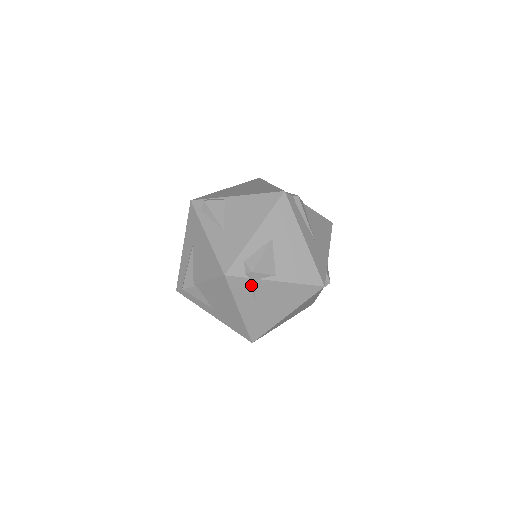
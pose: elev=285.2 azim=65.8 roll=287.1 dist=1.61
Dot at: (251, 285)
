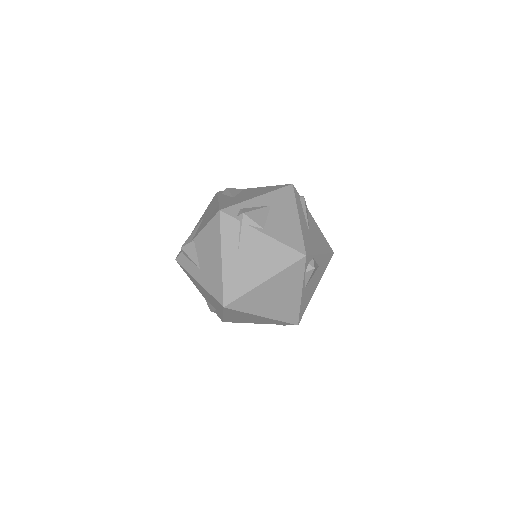
Dot at: (239, 230)
